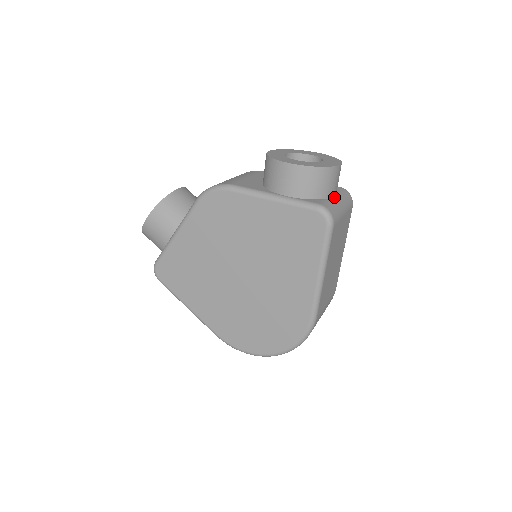
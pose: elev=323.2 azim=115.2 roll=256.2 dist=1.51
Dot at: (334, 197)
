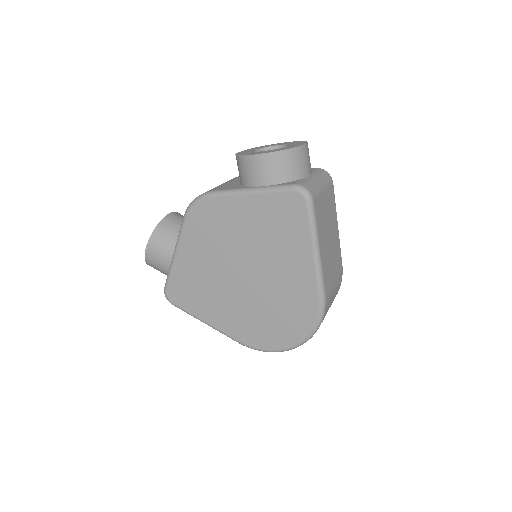
Dot at: (309, 176)
